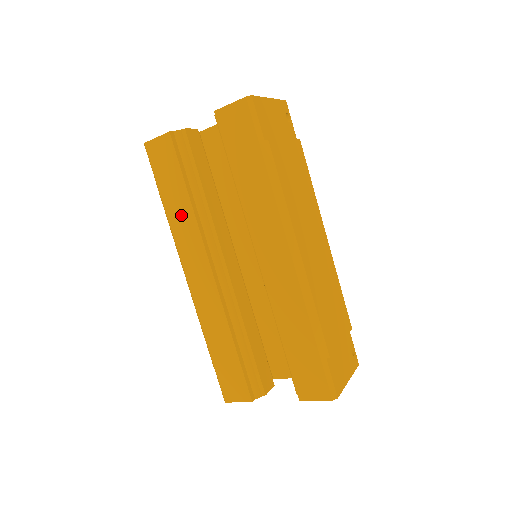
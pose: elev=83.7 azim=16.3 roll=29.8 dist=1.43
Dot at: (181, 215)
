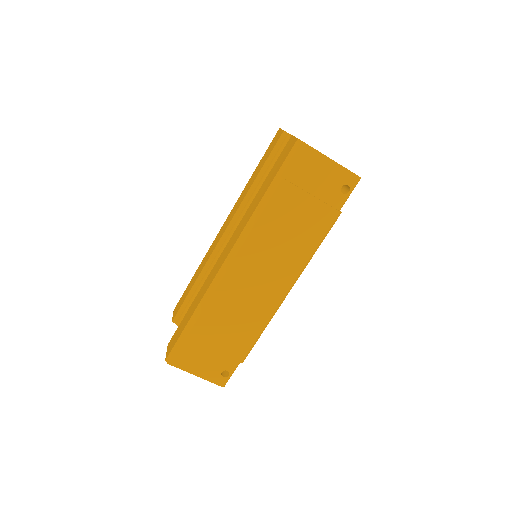
Dot at: (248, 186)
